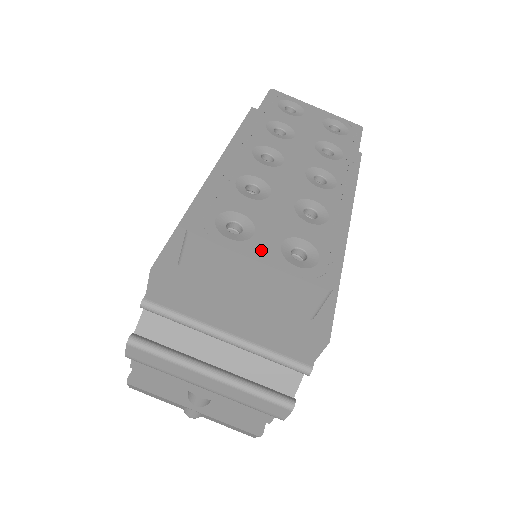
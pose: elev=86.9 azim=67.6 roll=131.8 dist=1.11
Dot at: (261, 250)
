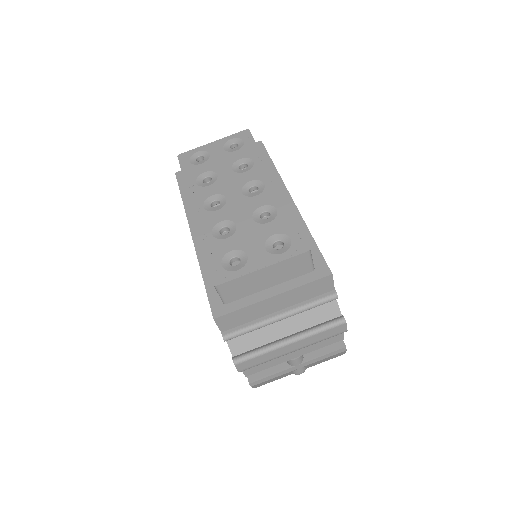
Dot at: (258, 261)
